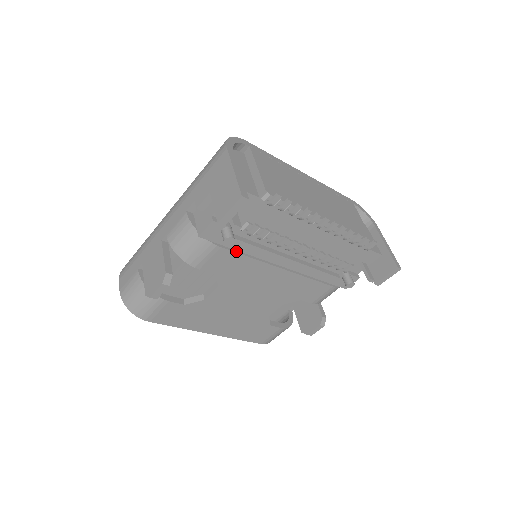
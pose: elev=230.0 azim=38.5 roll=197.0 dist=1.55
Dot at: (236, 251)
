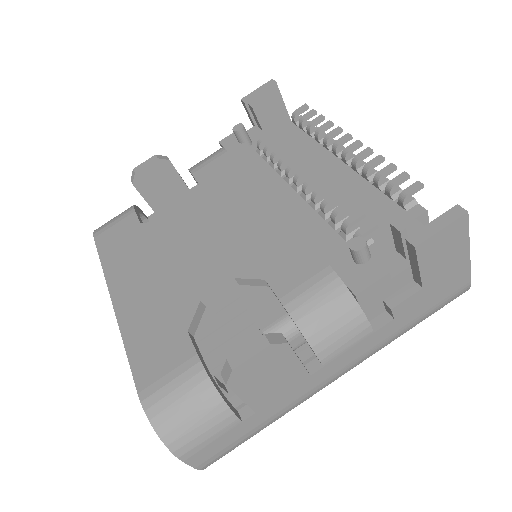
Dot at: (237, 162)
